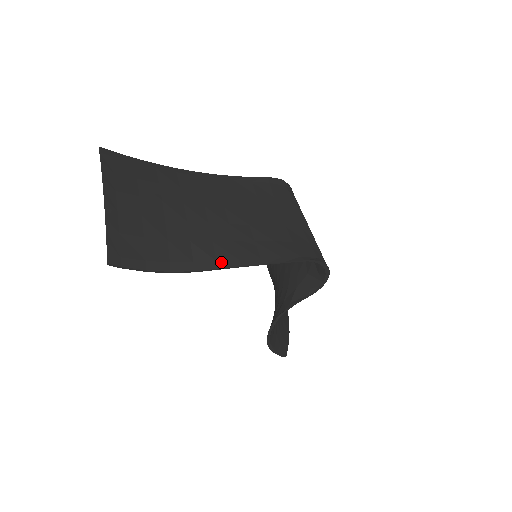
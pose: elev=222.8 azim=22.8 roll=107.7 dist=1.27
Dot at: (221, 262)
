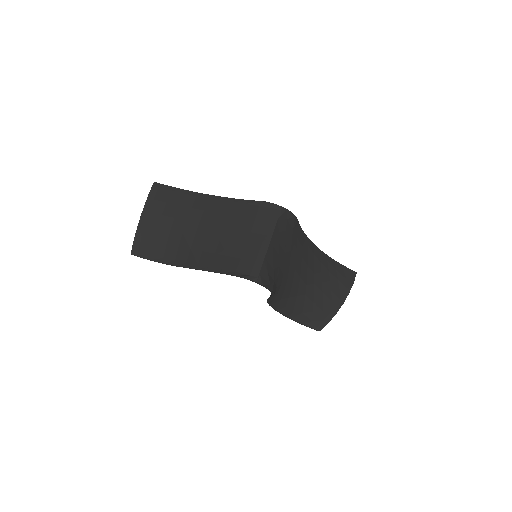
Dot at: (188, 264)
